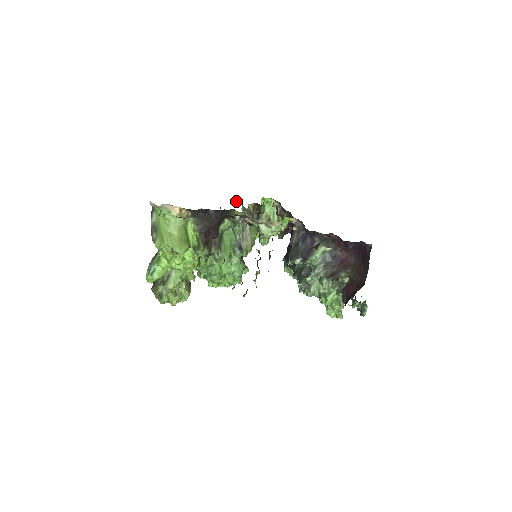
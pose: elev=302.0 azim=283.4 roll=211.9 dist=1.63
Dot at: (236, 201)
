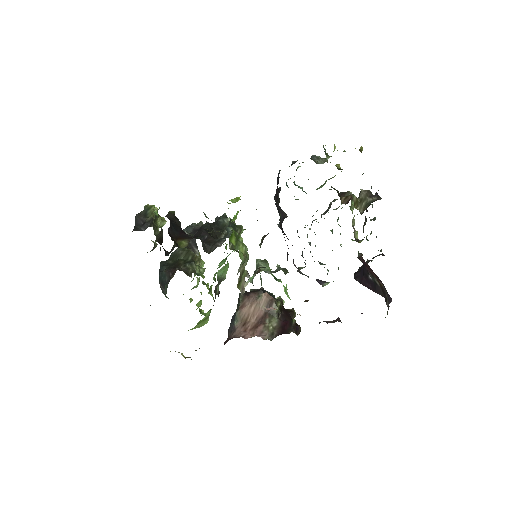
Dot at: occluded
